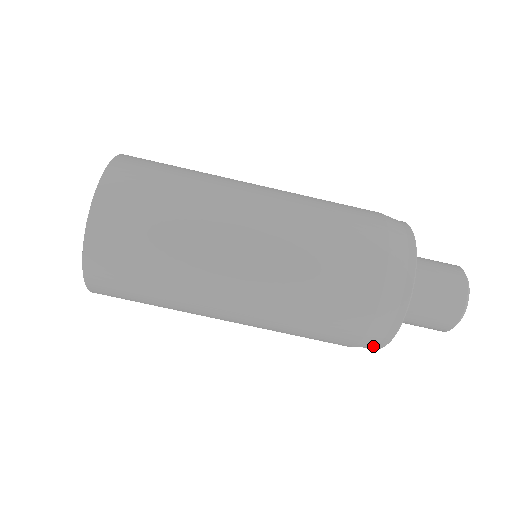
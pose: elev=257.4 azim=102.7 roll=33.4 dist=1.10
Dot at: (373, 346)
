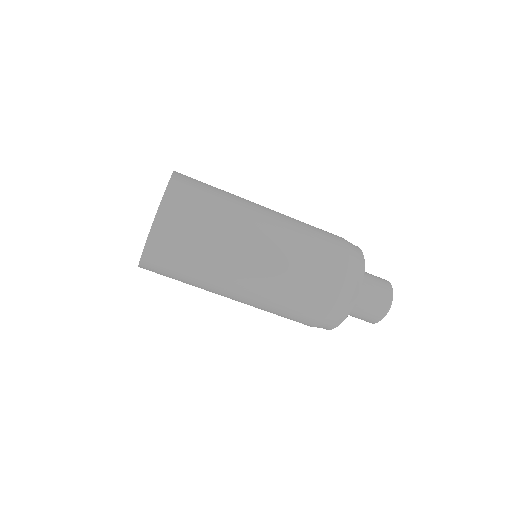
Dot at: occluded
